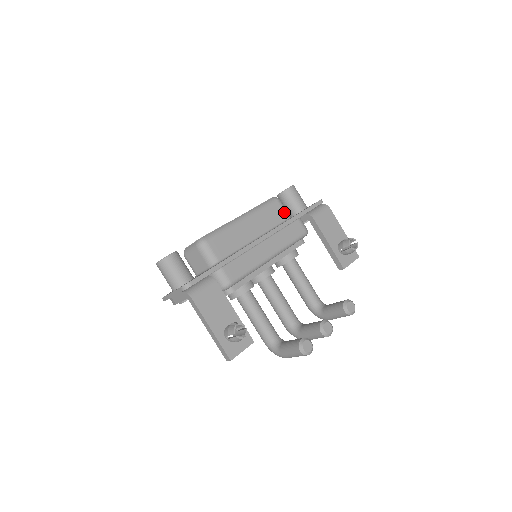
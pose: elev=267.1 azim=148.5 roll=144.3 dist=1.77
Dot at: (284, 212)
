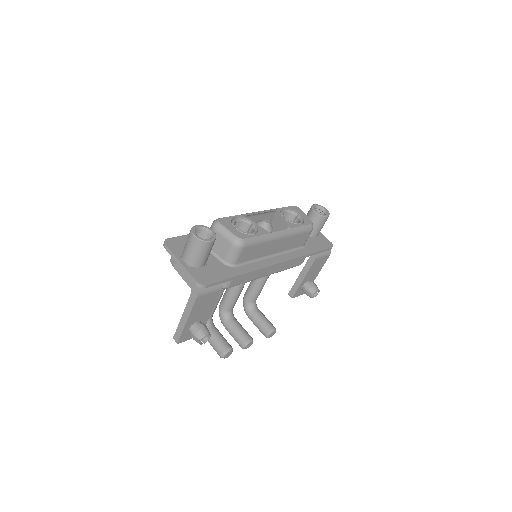
Dot at: (305, 241)
